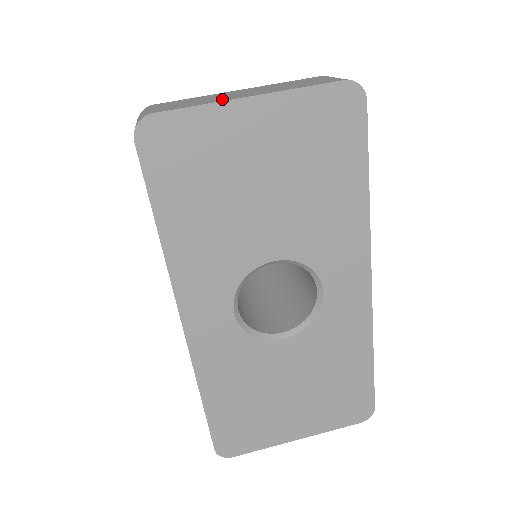
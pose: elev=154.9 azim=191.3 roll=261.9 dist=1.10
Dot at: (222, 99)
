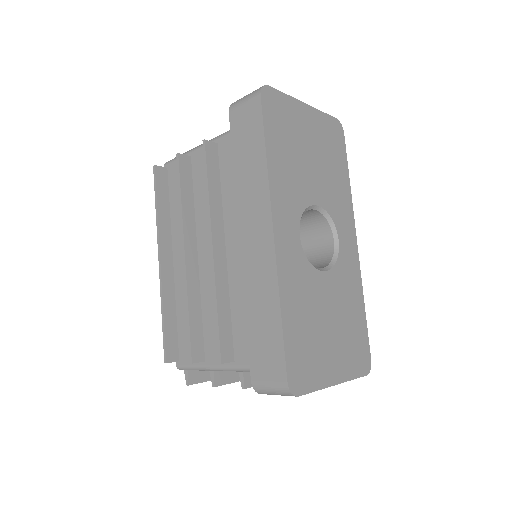
Dot at: occluded
